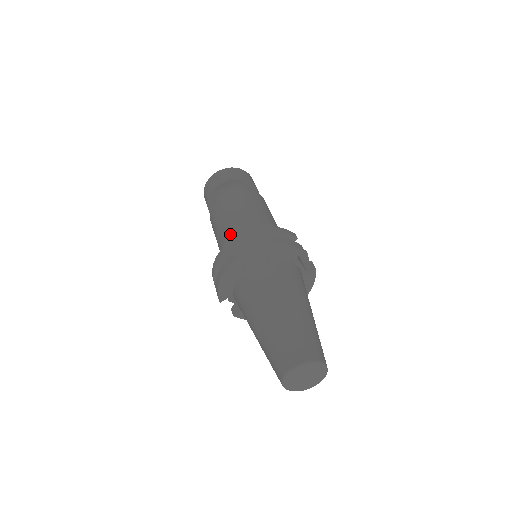
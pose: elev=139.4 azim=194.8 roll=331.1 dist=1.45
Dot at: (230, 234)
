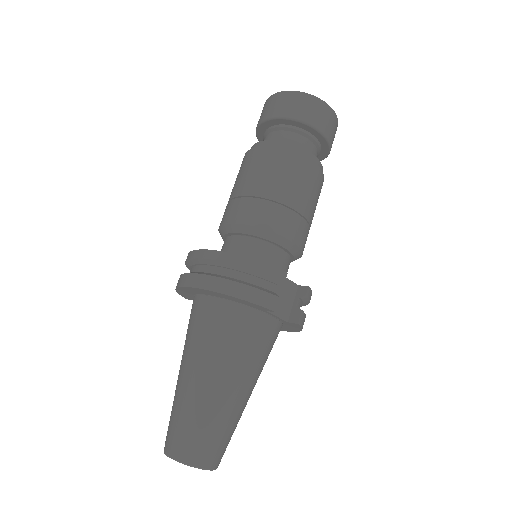
Dot at: (224, 223)
